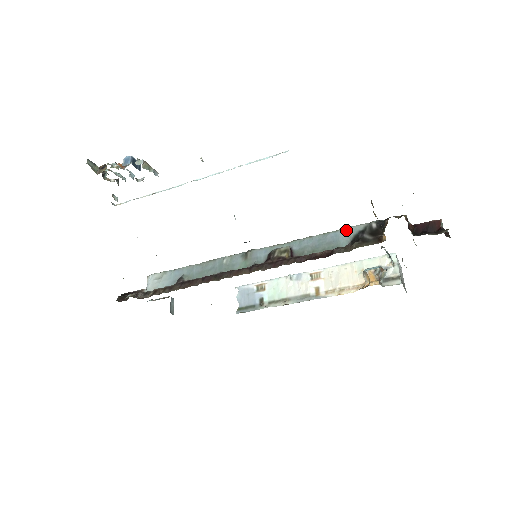
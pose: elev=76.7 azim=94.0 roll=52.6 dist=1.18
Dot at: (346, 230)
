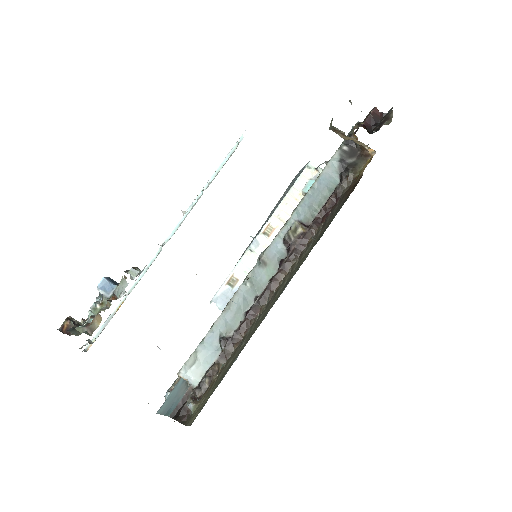
Dot at: (327, 169)
